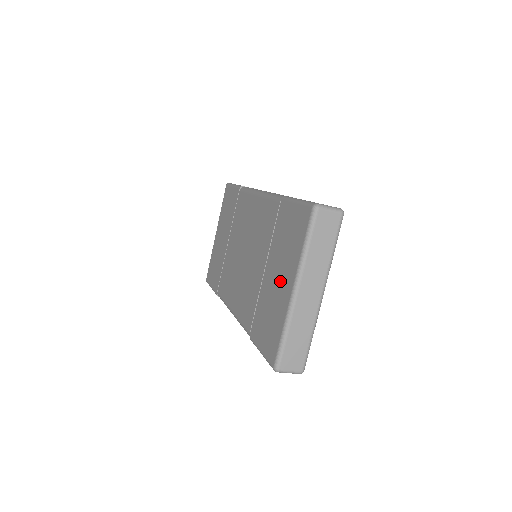
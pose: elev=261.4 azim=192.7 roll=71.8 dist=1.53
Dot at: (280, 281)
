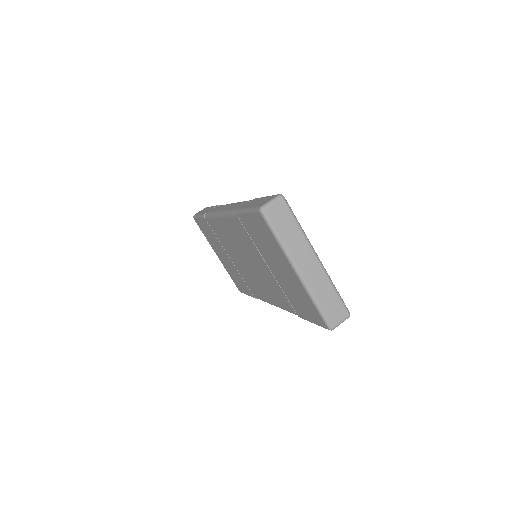
Dot at: (284, 271)
